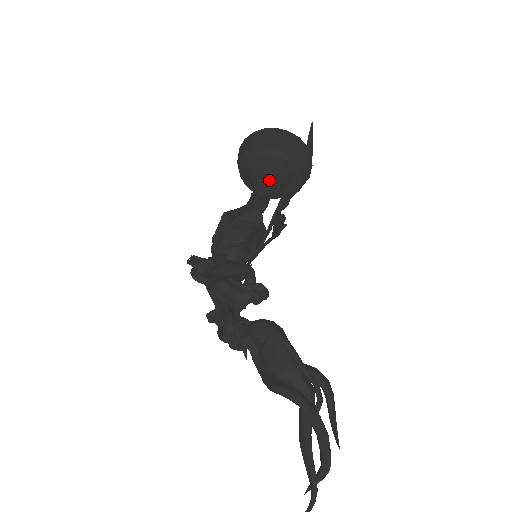
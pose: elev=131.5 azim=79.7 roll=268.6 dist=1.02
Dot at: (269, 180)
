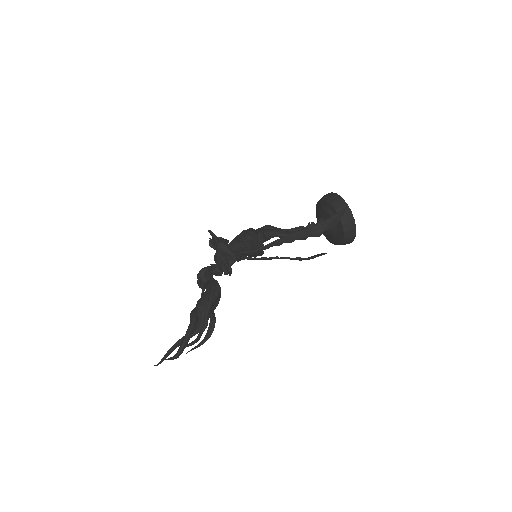
Dot at: (312, 225)
